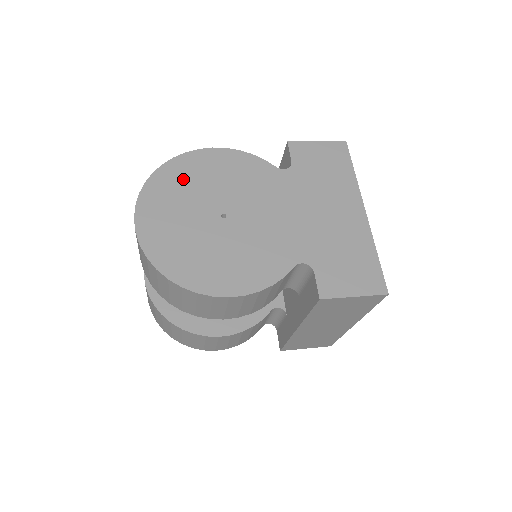
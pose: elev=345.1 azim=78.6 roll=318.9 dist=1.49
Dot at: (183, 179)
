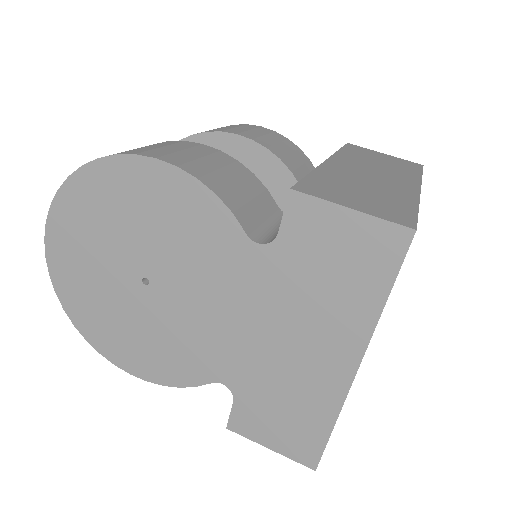
Dot at: (104, 203)
